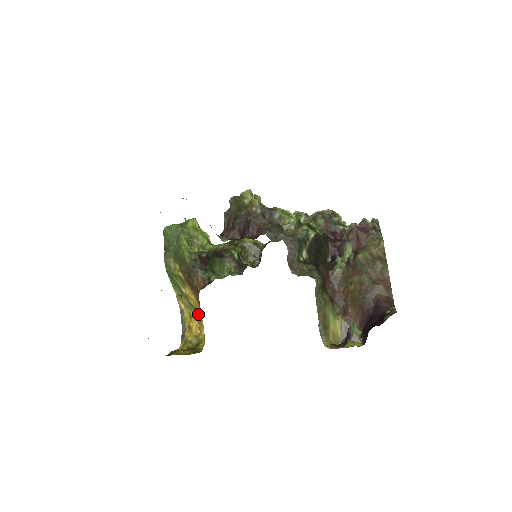
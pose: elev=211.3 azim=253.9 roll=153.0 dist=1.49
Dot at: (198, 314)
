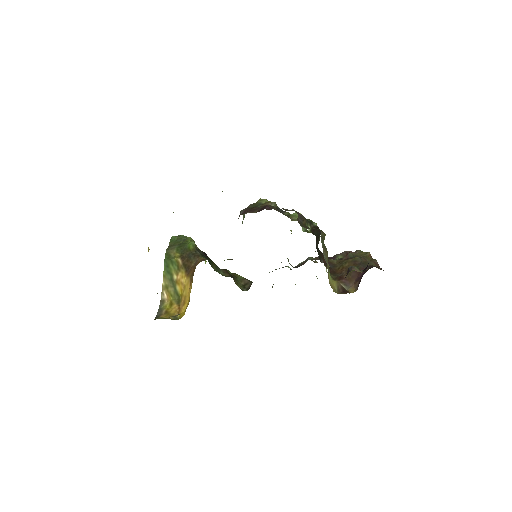
Dot at: (182, 299)
